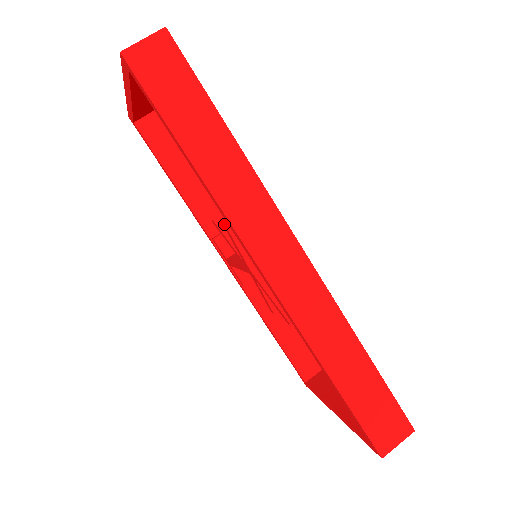
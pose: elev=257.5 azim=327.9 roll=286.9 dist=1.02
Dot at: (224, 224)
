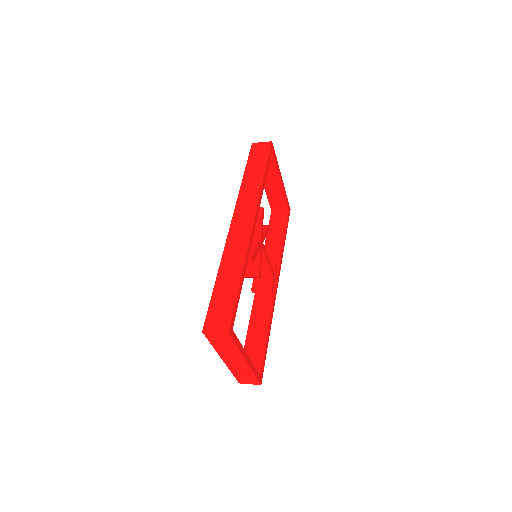
Dot at: occluded
